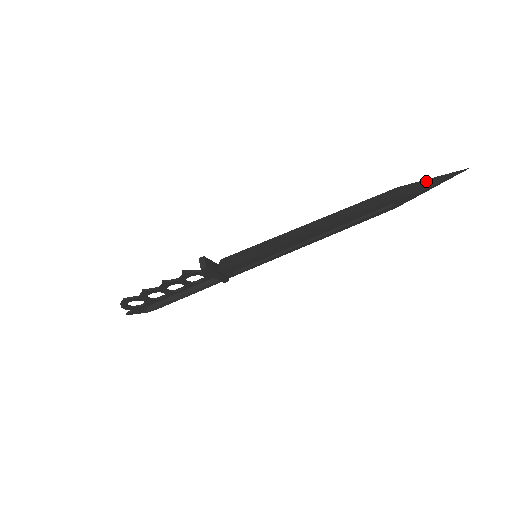
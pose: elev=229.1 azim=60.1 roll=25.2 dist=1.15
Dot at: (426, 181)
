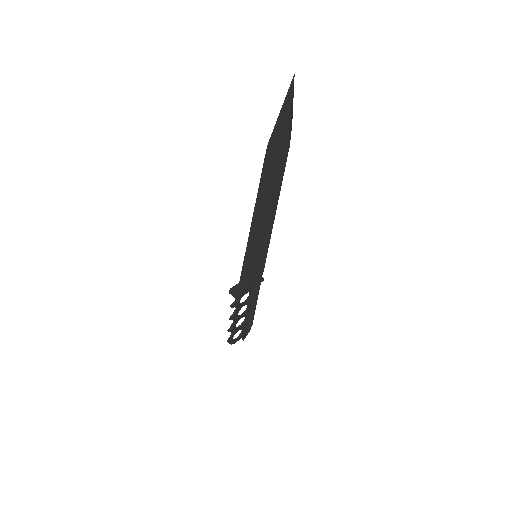
Dot at: (279, 119)
